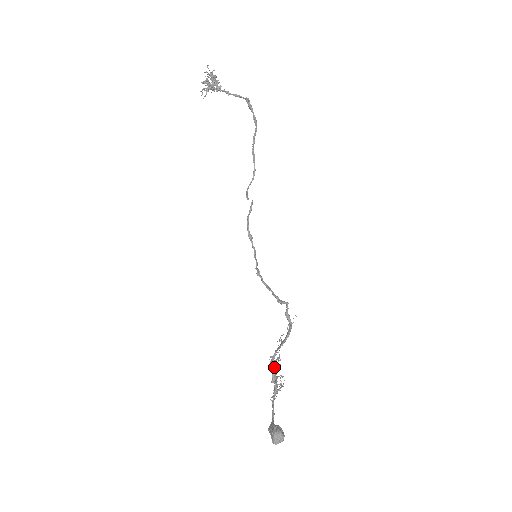
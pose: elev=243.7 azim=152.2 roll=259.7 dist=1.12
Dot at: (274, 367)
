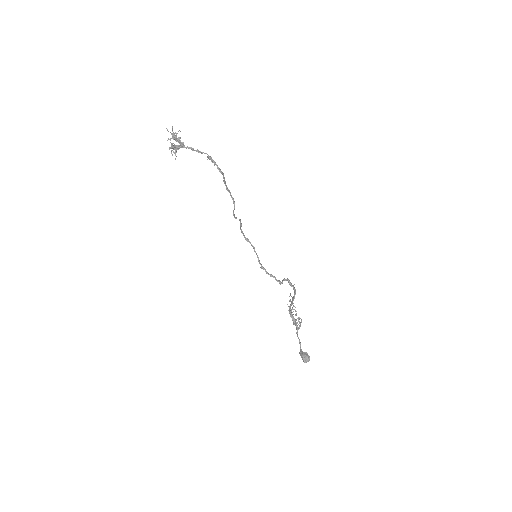
Dot at: (292, 315)
